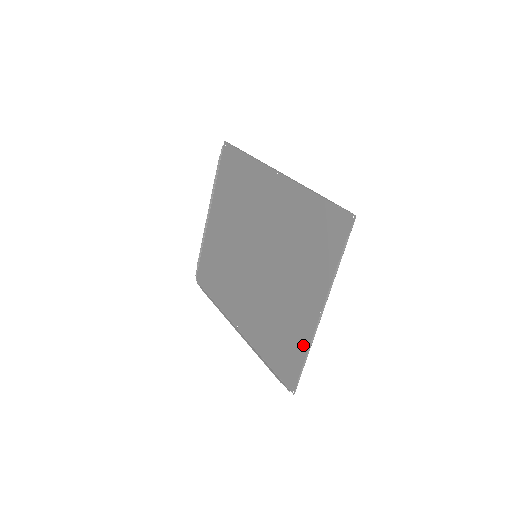
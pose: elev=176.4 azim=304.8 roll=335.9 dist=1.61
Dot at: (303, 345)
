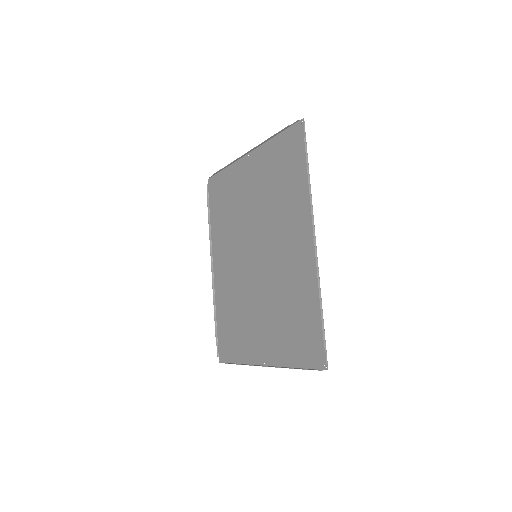
Dot at: (242, 356)
